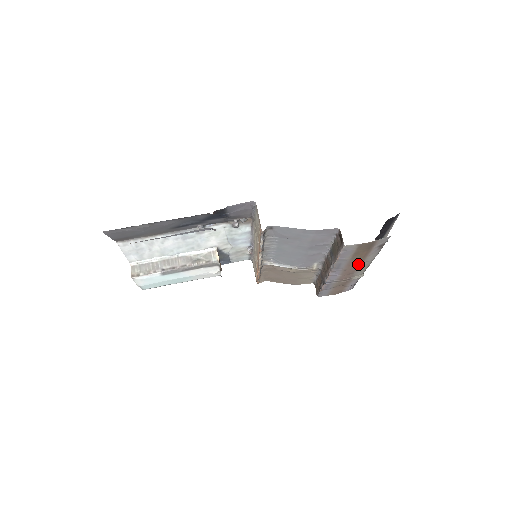
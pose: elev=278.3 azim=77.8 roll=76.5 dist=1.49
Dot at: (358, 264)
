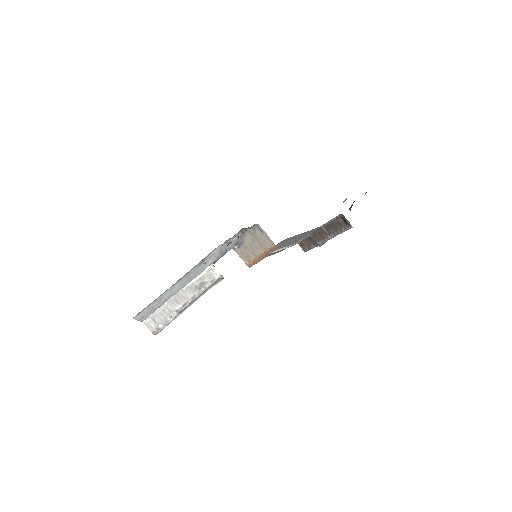
Dot at: occluded
